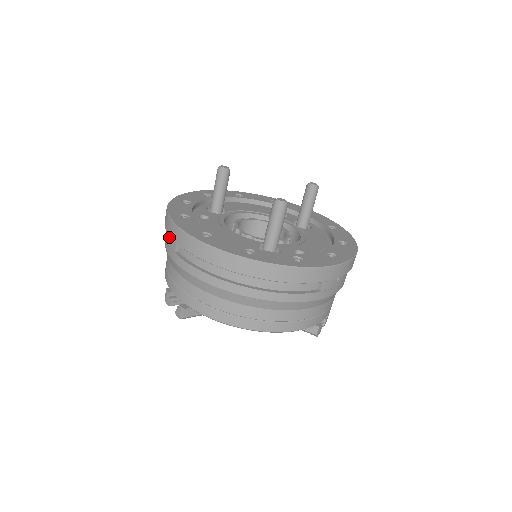
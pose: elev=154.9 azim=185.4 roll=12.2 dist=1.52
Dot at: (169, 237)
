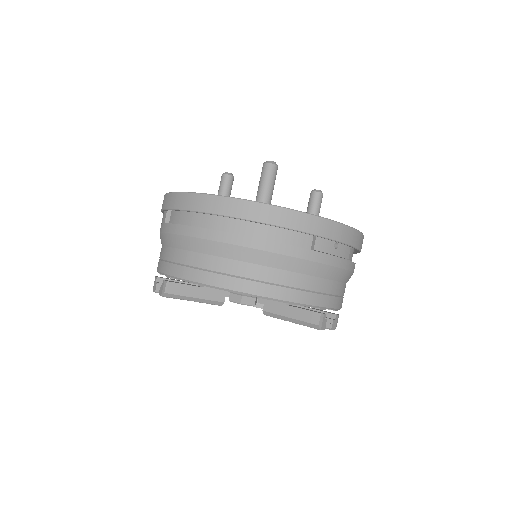
Dot at: (163, 216)
